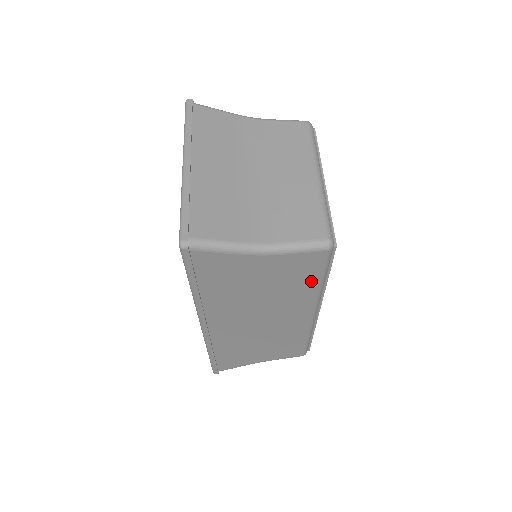
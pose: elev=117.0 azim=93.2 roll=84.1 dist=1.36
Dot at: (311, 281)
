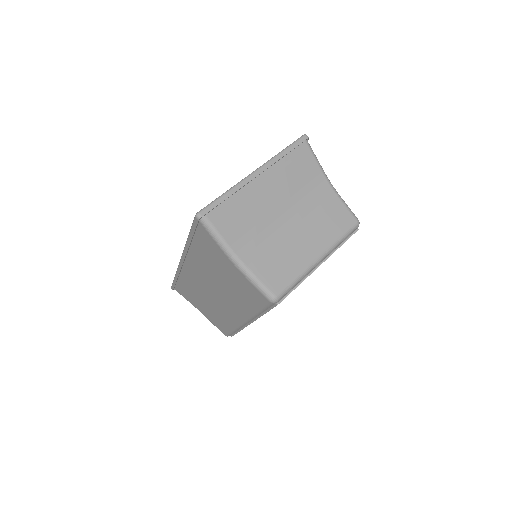
Dot at: (252, 305)
